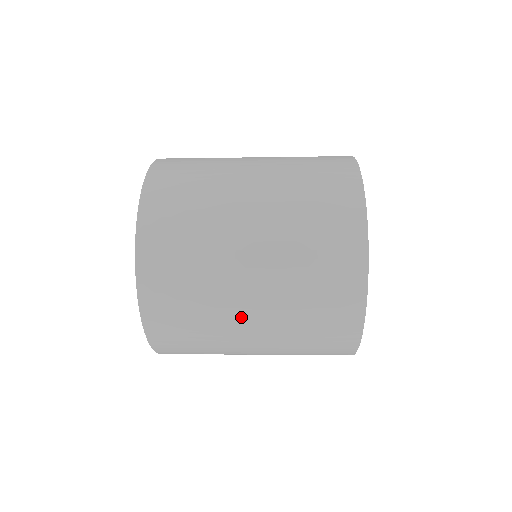
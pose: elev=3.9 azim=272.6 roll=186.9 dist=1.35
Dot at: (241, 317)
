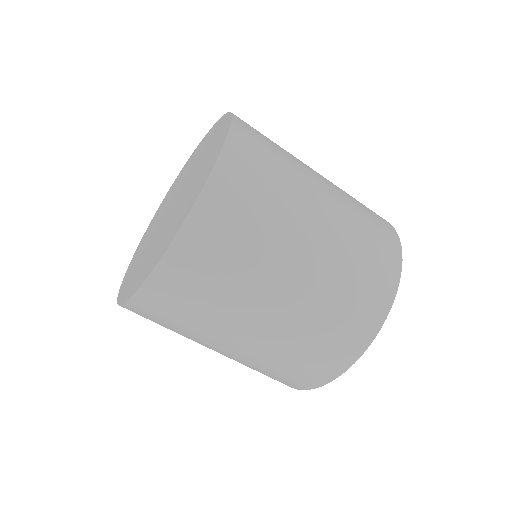
Dot at: (311, 210)
